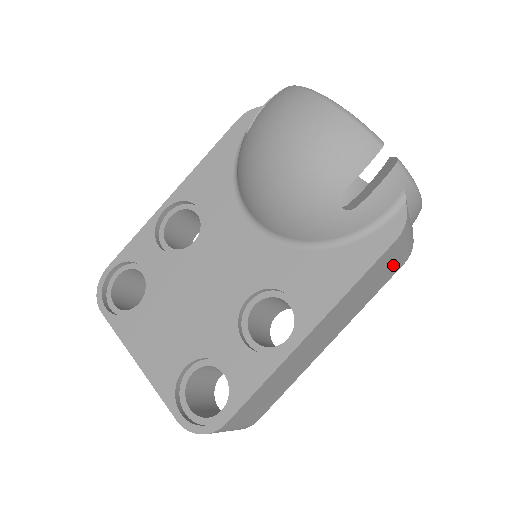
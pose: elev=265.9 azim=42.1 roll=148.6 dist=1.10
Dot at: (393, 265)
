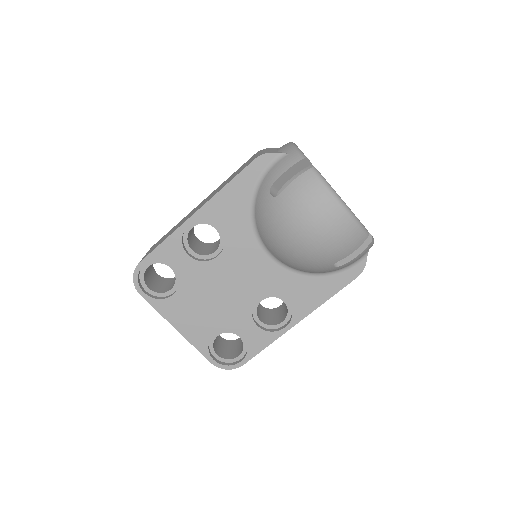
Dot at: occluded
